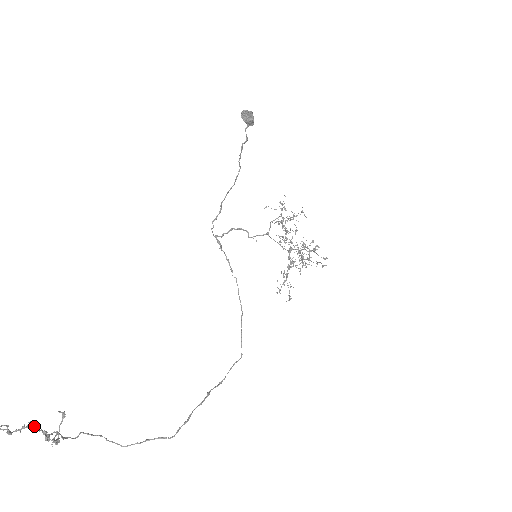
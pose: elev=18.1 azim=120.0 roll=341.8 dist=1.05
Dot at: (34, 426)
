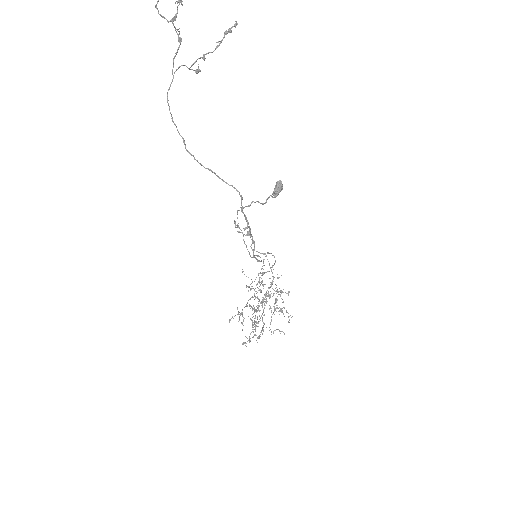
Dot at: occluded
